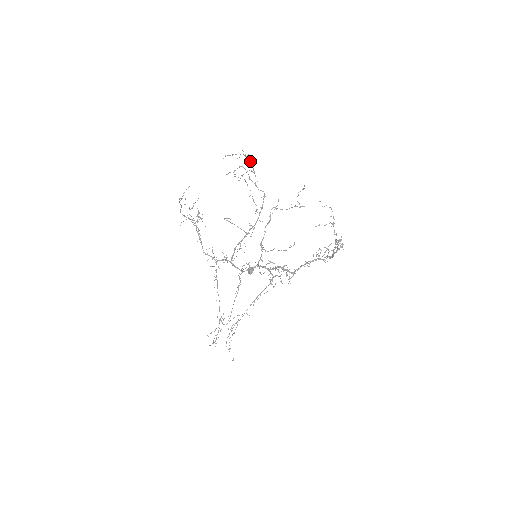
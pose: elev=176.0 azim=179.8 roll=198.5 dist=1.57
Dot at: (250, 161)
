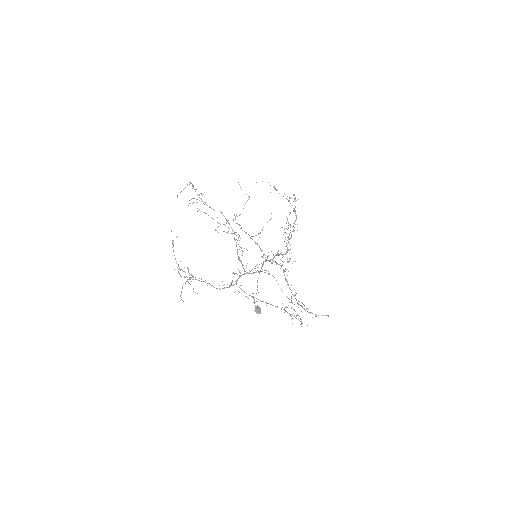
Dot at: occluded
